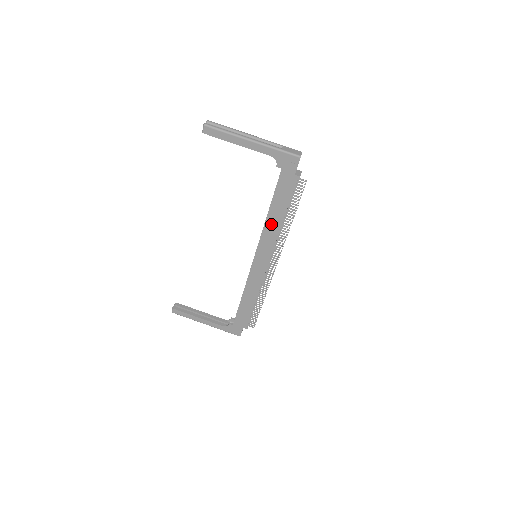
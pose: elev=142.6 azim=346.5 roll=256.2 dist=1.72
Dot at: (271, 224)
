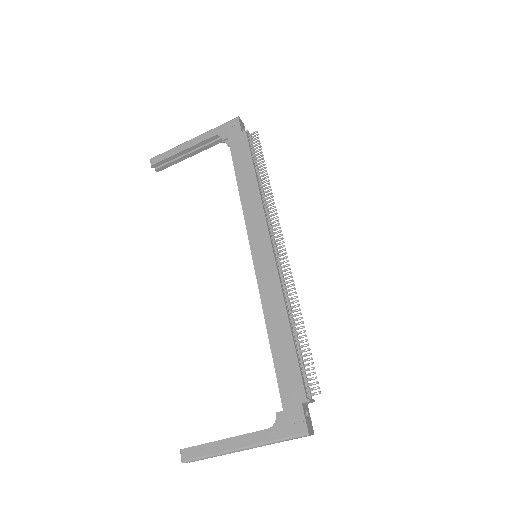
Dot at: (247, 196)
